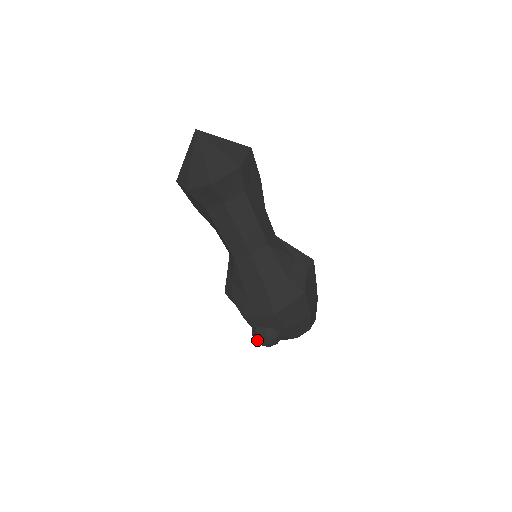
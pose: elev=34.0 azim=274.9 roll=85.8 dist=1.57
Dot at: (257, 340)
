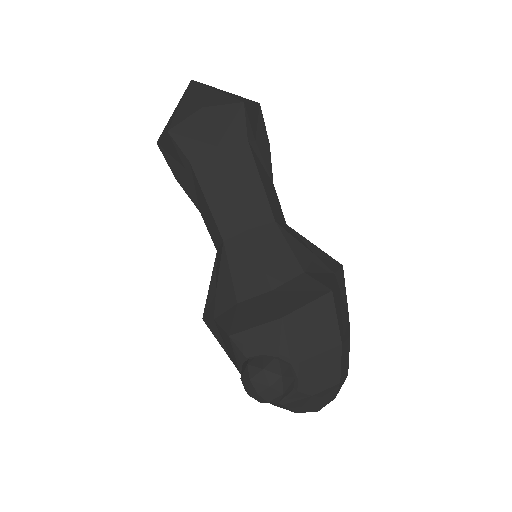
Dot at: (249, 383)
